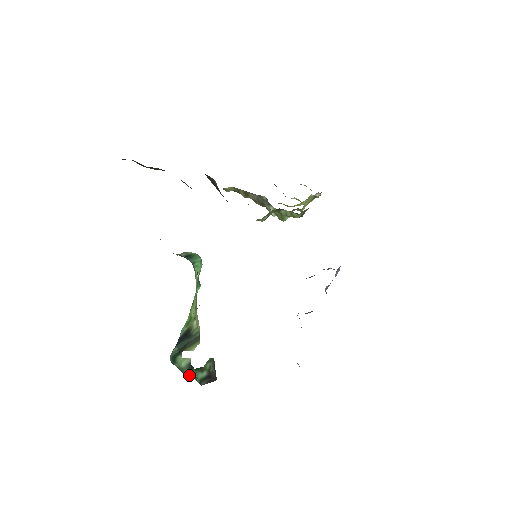
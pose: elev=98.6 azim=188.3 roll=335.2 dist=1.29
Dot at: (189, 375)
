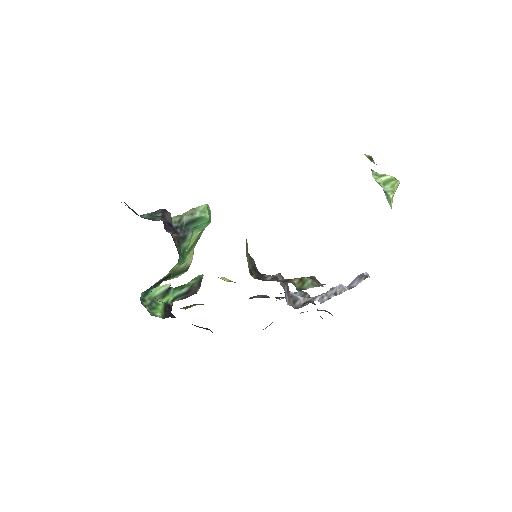
Dot at: (156, 306)
